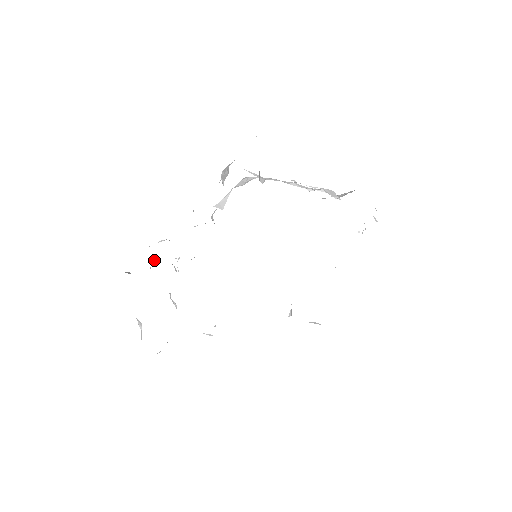
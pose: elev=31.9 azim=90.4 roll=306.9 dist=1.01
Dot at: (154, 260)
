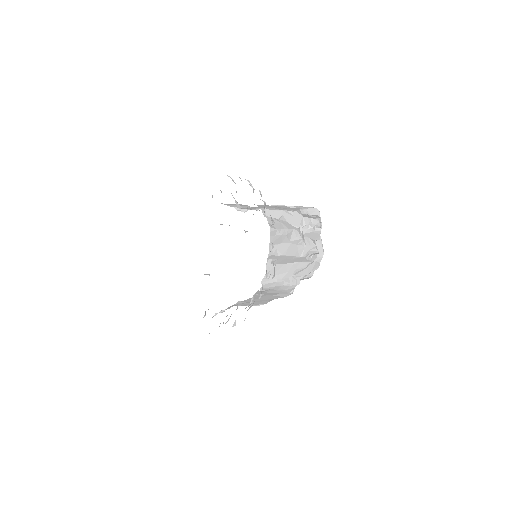
Dot at: occluded
